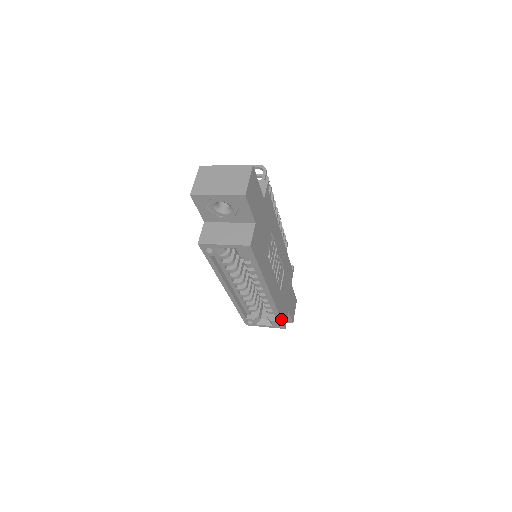
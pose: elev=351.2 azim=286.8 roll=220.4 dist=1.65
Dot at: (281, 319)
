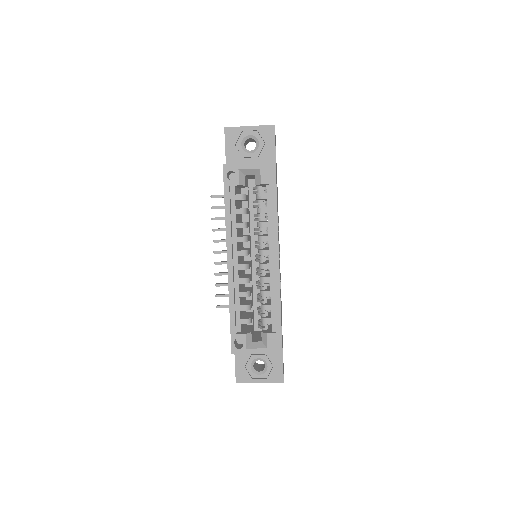
Dot at: (281, 325)
